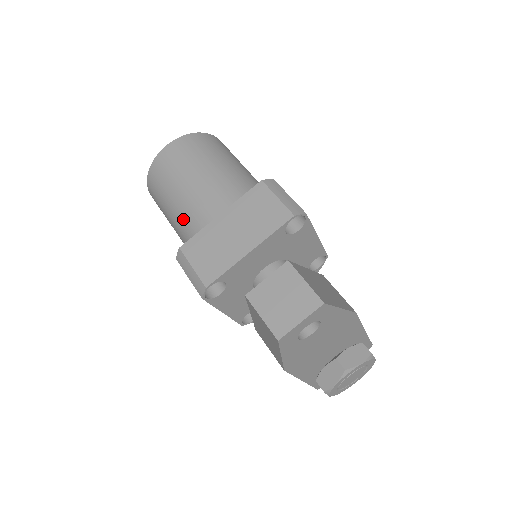
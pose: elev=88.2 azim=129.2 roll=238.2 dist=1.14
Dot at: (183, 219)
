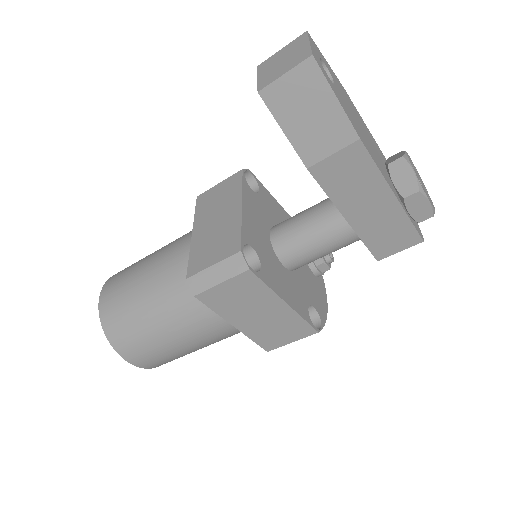
Dot at: (168, 294)
